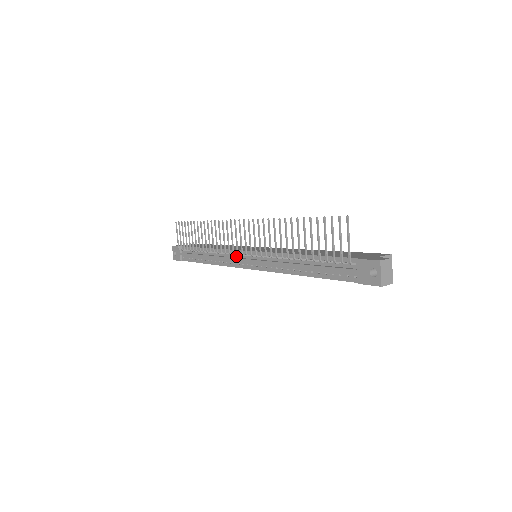
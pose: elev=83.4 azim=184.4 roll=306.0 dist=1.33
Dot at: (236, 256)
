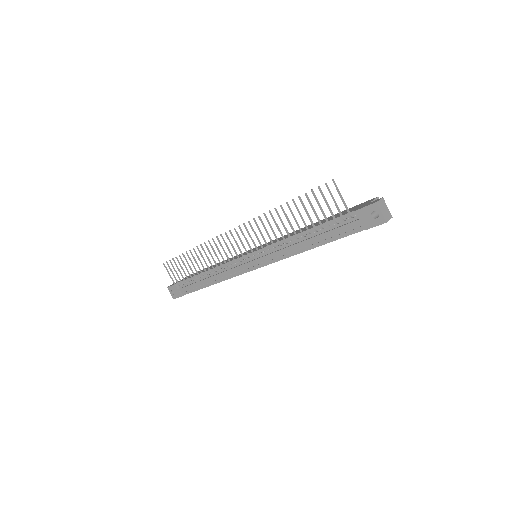
Dot at: (238, 264)
